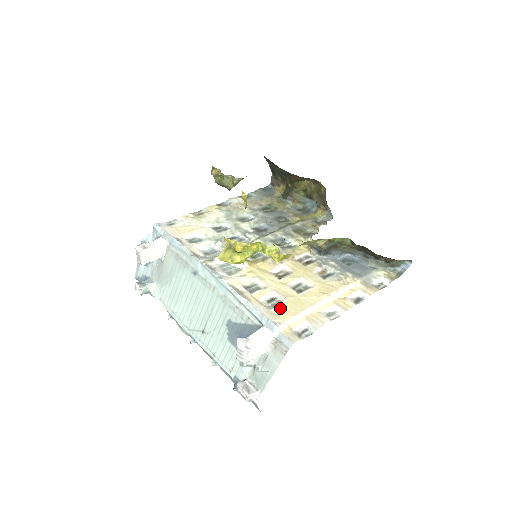
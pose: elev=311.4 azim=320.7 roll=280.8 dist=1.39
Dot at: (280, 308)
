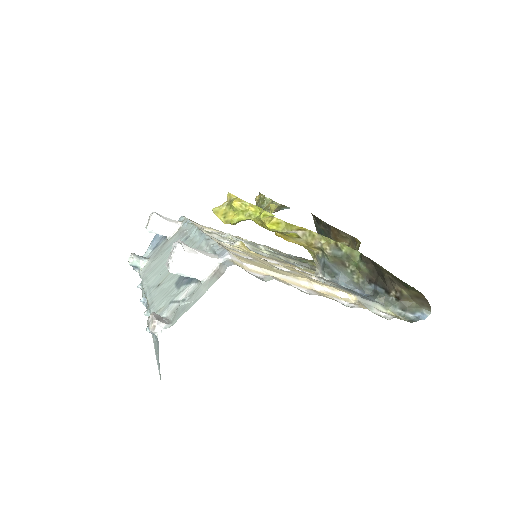
Dot at: (245, 258)
